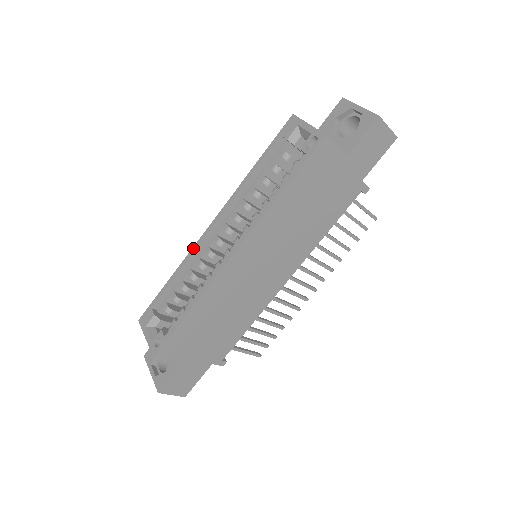
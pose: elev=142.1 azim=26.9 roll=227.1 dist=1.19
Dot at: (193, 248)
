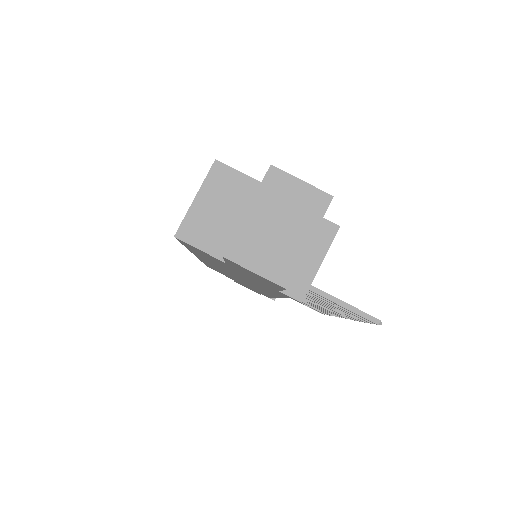
Dot at: occluded
